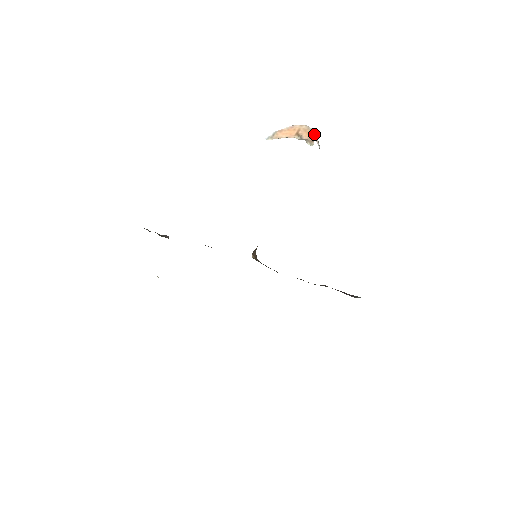
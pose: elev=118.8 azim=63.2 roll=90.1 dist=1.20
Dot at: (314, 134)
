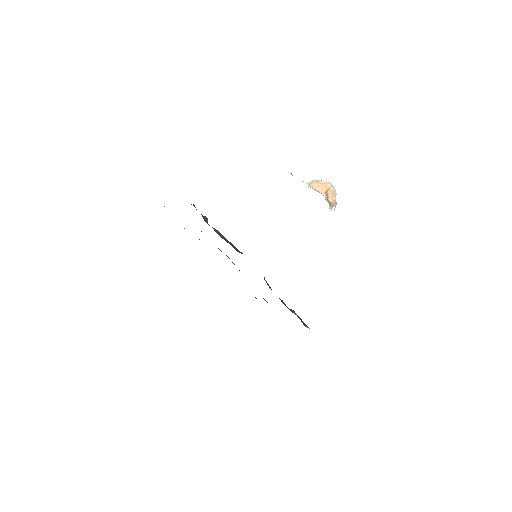
Dot at: occluded
